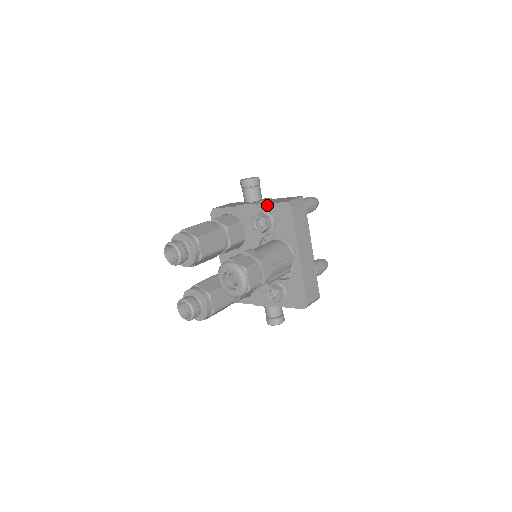
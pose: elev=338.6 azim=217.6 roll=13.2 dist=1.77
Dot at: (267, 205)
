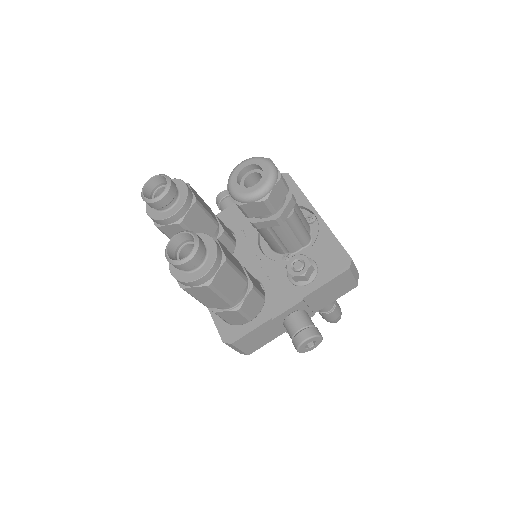
Dot at: occluded
